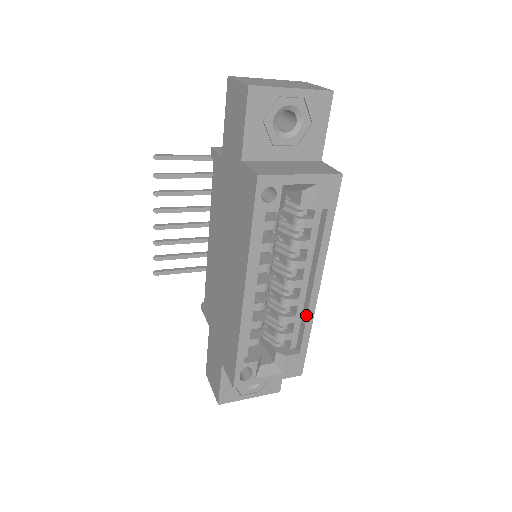
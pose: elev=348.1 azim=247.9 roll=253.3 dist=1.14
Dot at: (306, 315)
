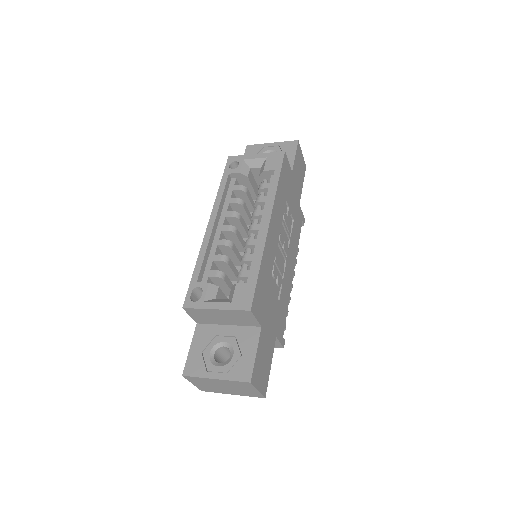
Dot at: (258, 246)
